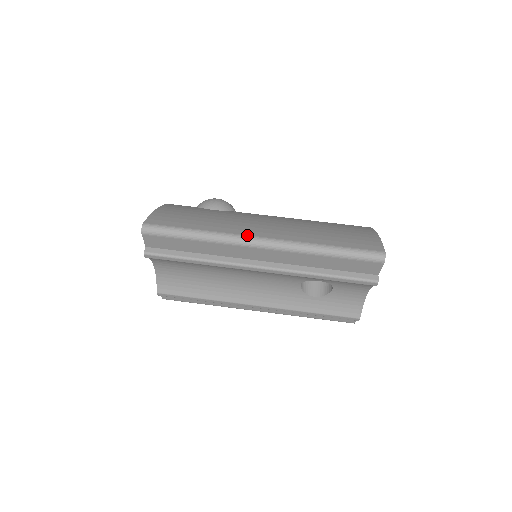
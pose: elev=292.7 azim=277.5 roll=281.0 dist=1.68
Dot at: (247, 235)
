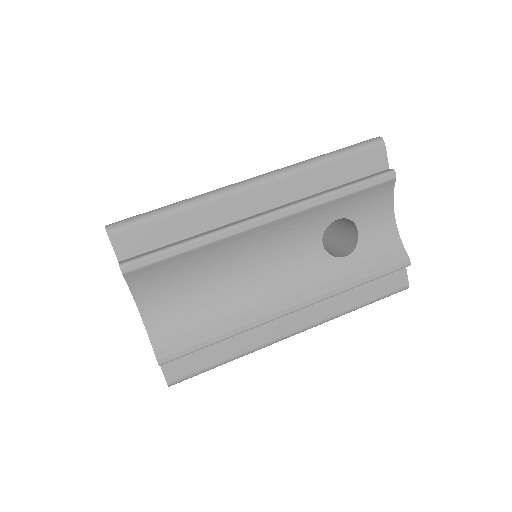
Dot at: (233, 184)
